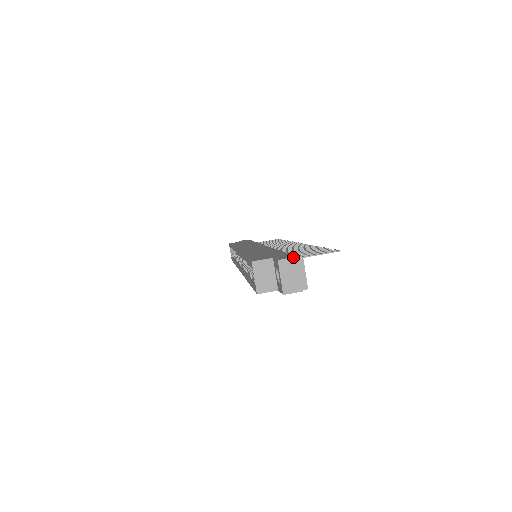
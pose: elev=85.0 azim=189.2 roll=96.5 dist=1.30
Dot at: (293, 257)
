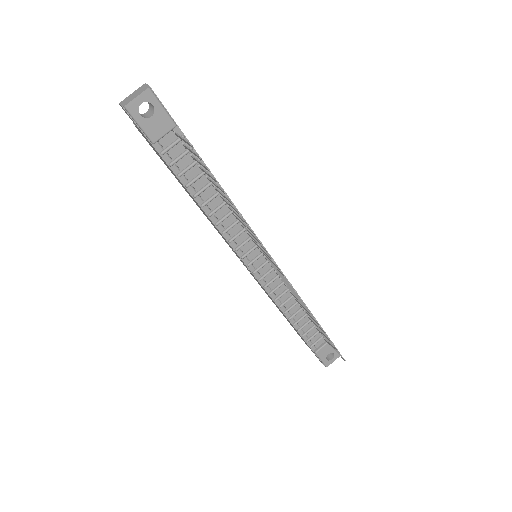
Dot at: occluded
